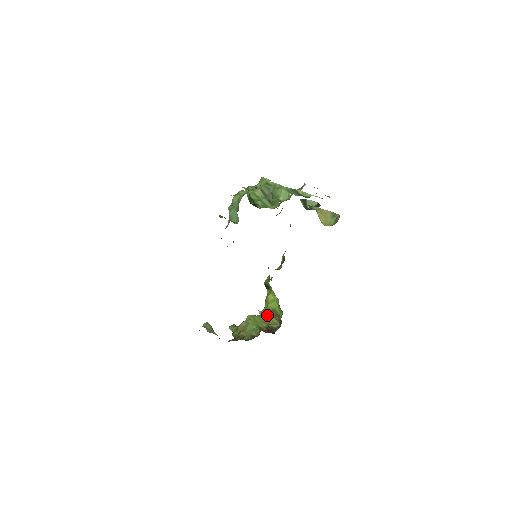
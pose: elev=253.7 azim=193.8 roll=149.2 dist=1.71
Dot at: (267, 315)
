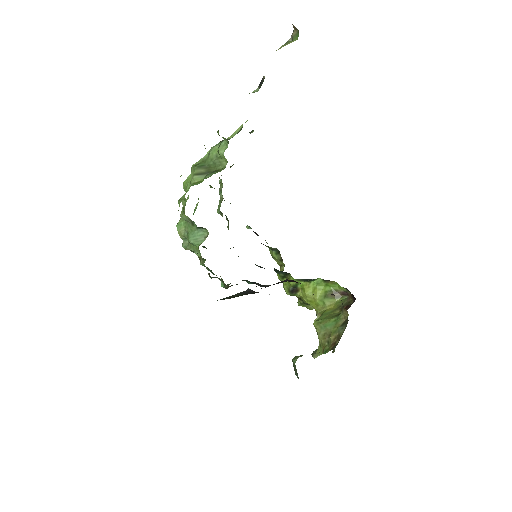
Dot at: (326, 307)
